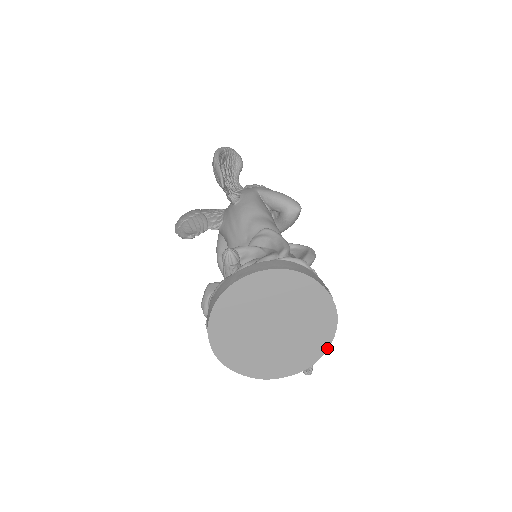
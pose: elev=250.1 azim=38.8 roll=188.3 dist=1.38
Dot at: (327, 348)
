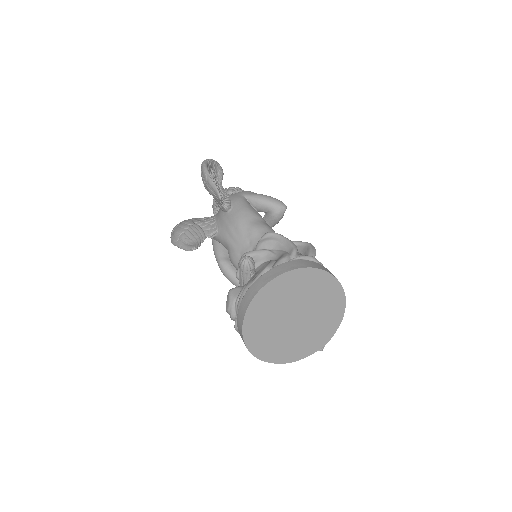
Dot at: (338, 326)
